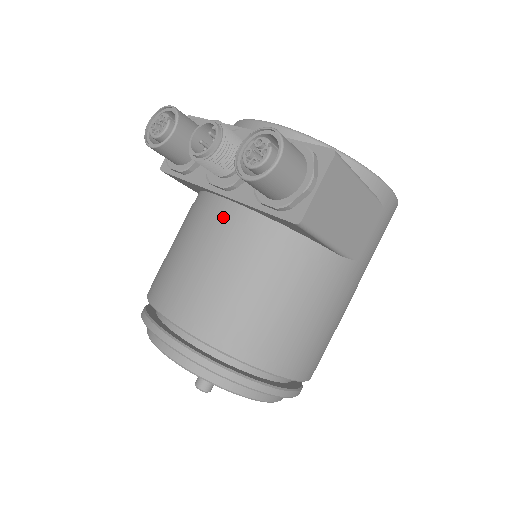
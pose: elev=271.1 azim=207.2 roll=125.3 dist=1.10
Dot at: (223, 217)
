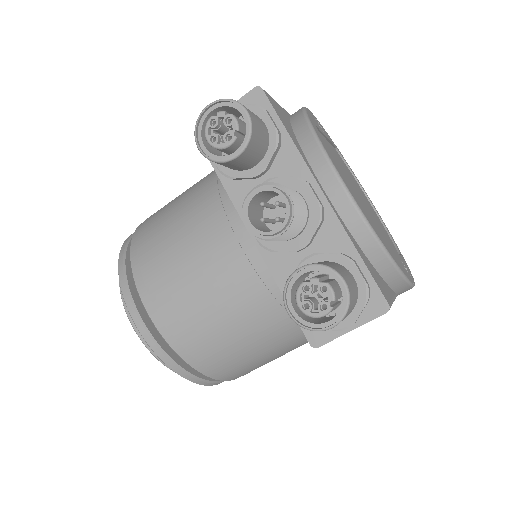
Dot at: (244, 258)
